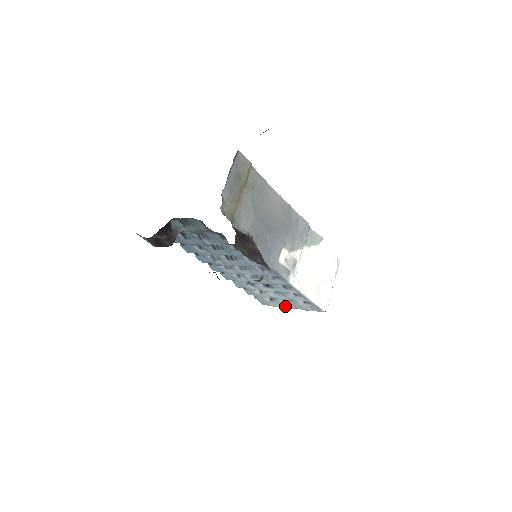
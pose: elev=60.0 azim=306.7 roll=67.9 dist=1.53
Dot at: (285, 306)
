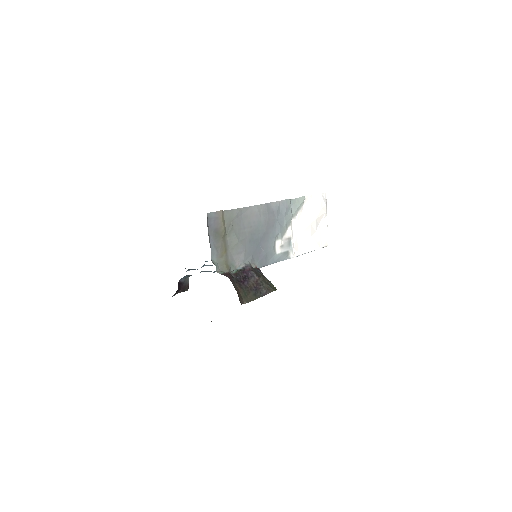
Dot at: occluded
